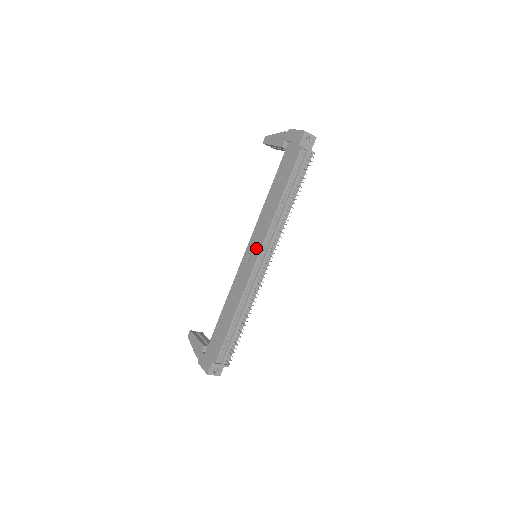
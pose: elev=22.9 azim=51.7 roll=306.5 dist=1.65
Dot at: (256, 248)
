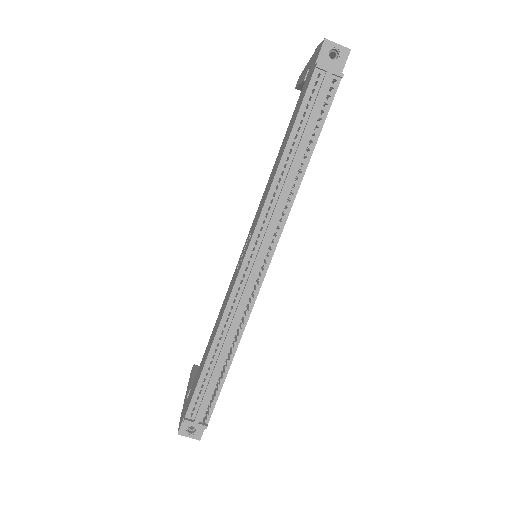
Dot at: (248, 241)
